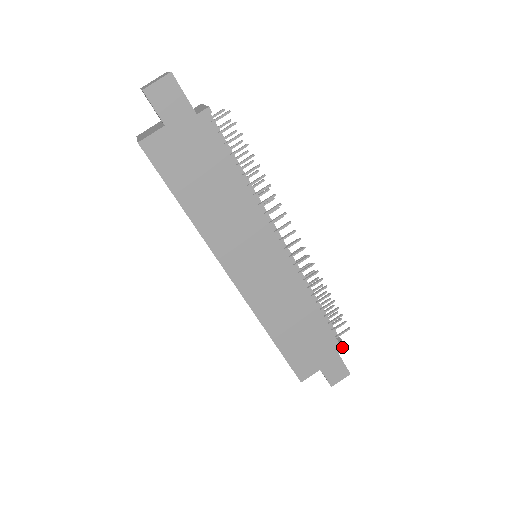
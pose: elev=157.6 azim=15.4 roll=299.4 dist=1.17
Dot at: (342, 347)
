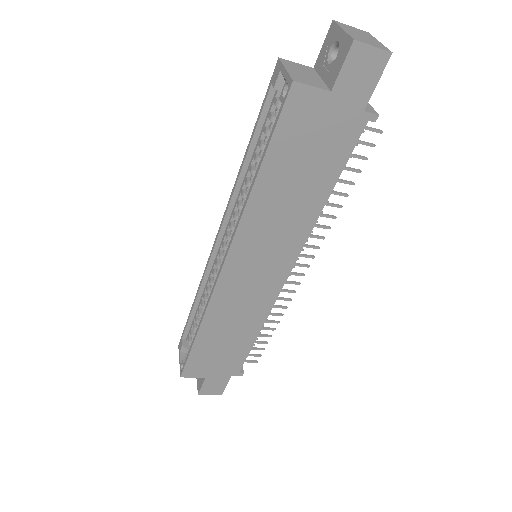
Dot at: (239, 373)
